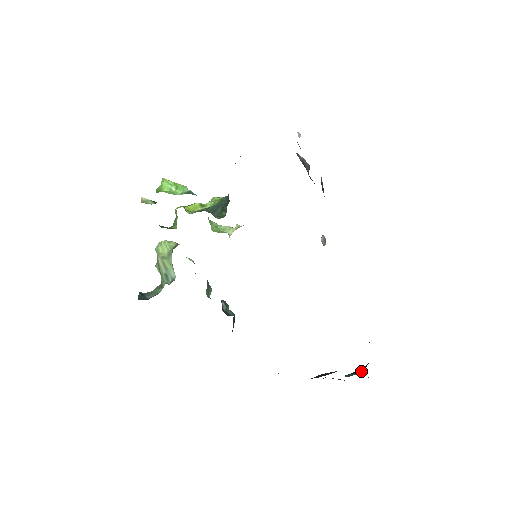
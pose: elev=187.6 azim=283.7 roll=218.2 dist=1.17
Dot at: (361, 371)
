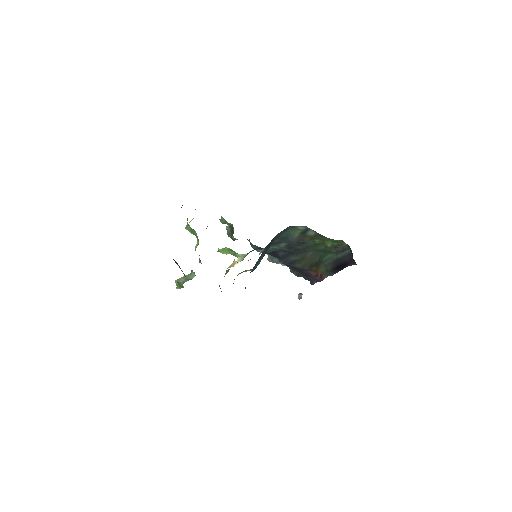
Dot at: occluded
